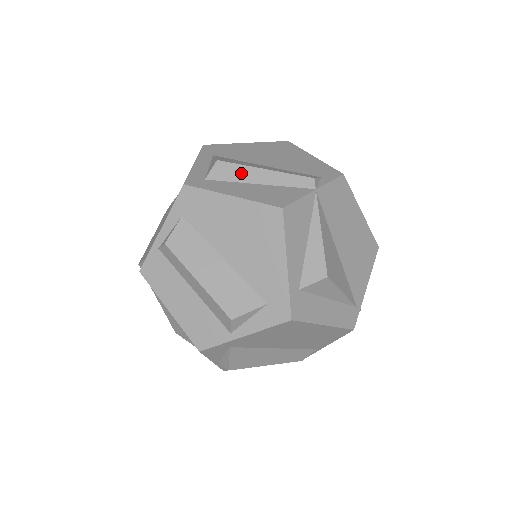
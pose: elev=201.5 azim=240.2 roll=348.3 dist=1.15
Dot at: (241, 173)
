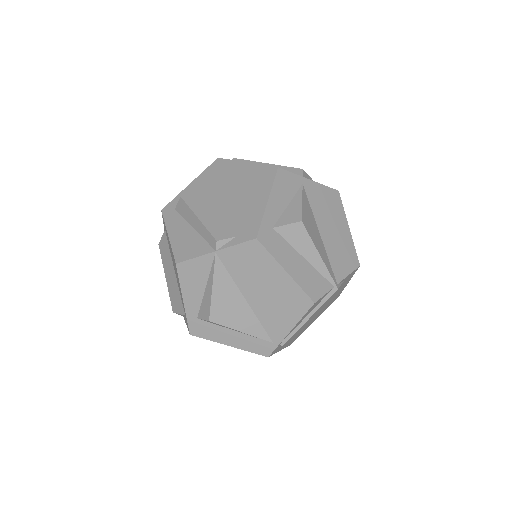
Dot at: (188, 214)
